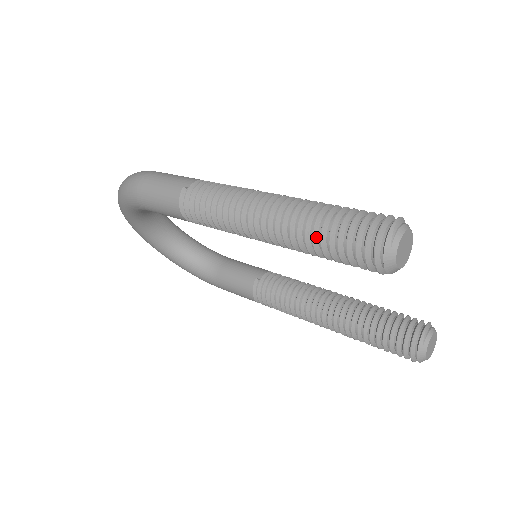
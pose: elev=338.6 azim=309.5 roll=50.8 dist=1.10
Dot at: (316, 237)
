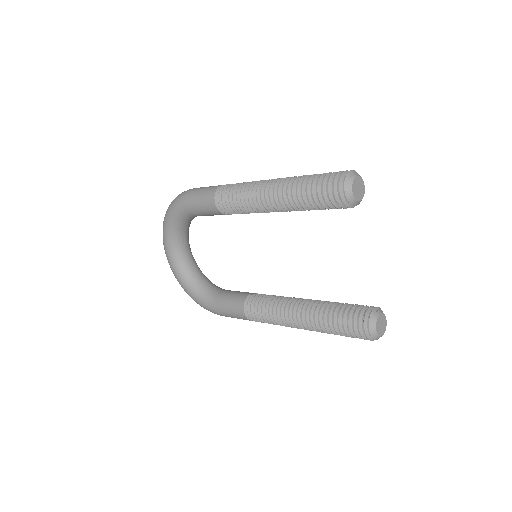
Dot at: (304, 186)
